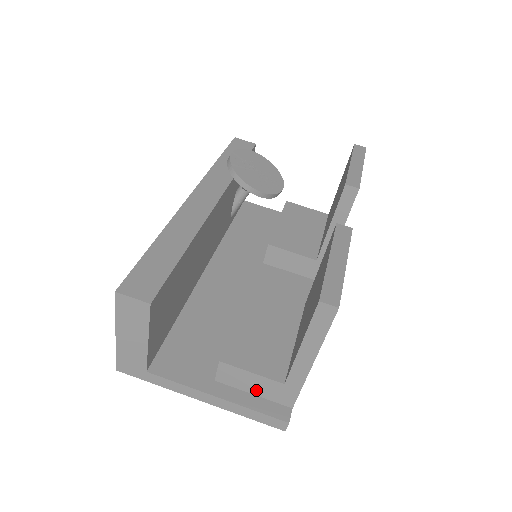
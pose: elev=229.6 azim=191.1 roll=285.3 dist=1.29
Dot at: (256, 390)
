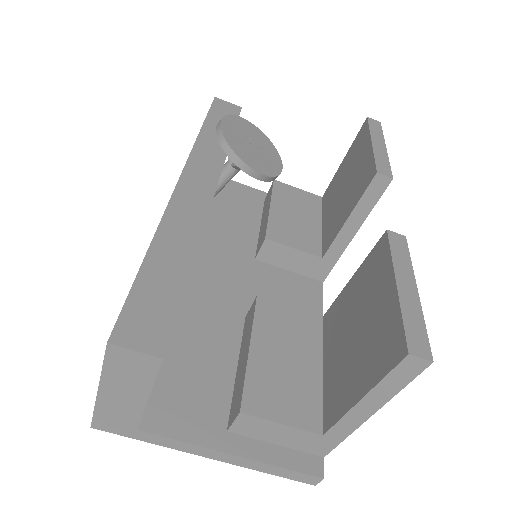
Dot at: (282, 441)
